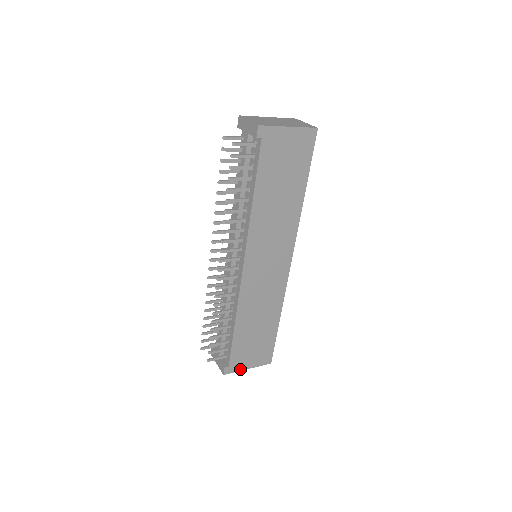
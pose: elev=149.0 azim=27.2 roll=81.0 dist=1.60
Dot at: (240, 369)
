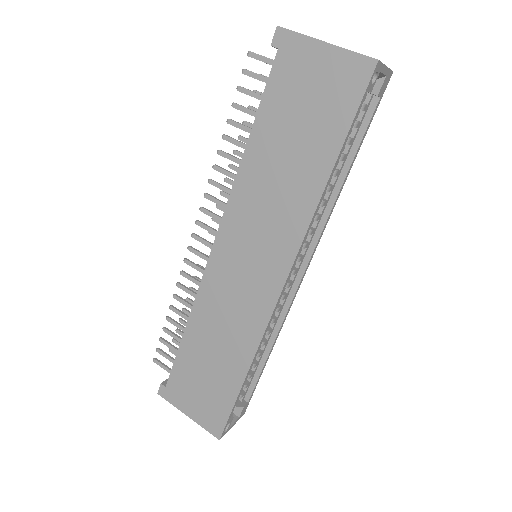
Dot at: (178, 406)
